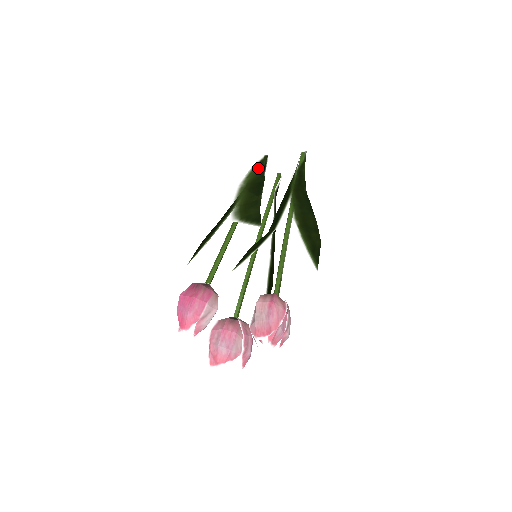
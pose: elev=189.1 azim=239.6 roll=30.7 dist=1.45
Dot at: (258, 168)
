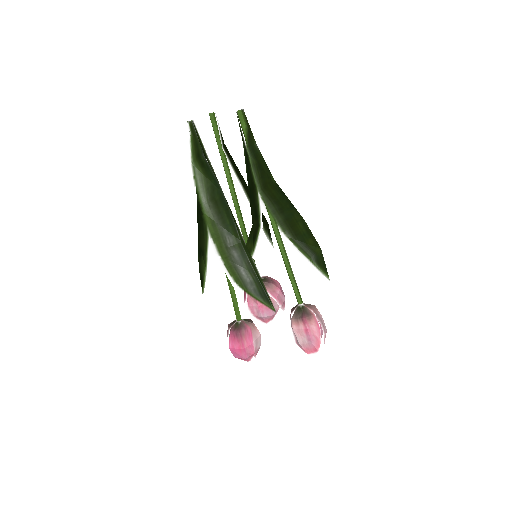
Dot at: (199, 164)
